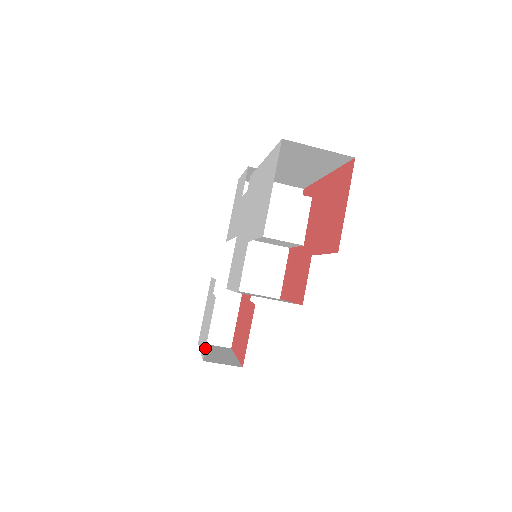
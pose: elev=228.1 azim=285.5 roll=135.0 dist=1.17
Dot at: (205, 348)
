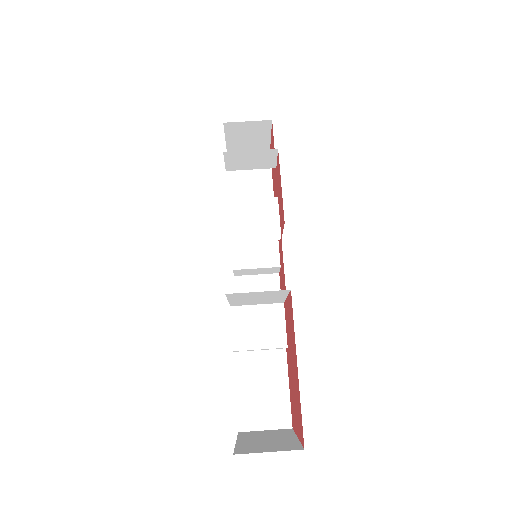
Dot at: occluded
